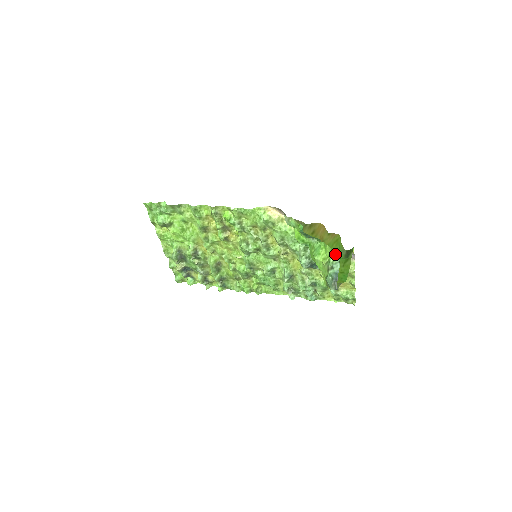
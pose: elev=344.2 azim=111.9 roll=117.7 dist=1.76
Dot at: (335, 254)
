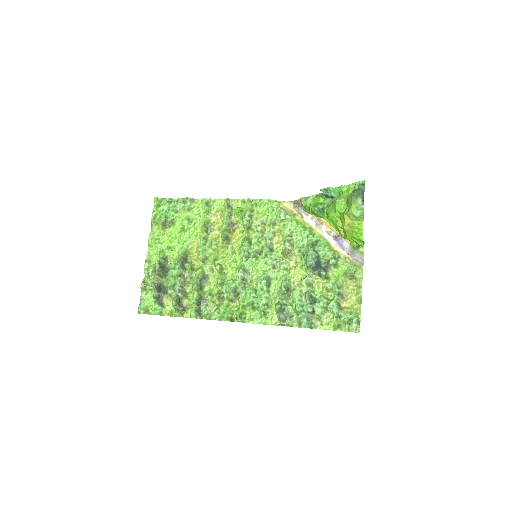
Dot at: (360, 183)
